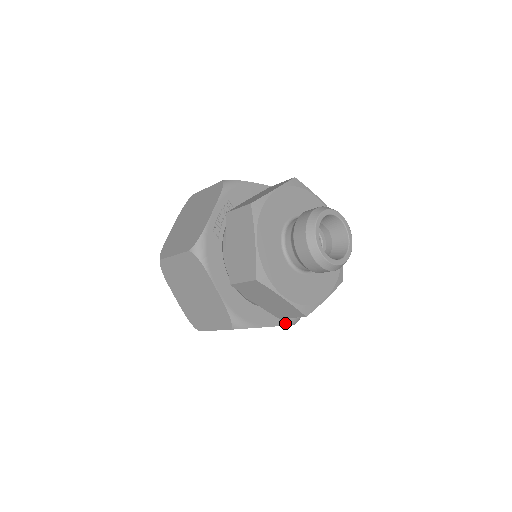
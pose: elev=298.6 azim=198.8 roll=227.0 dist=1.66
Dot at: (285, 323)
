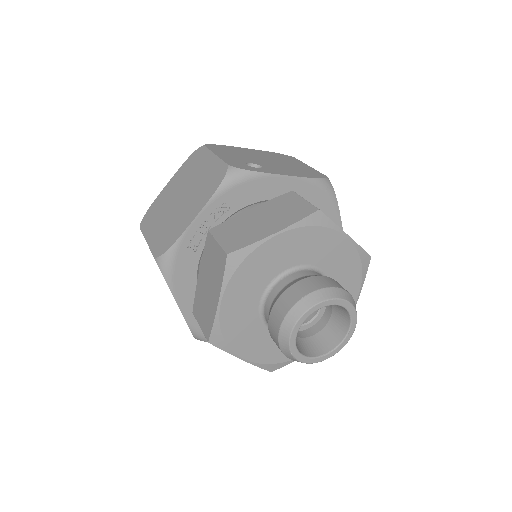
Dot at: occluded
